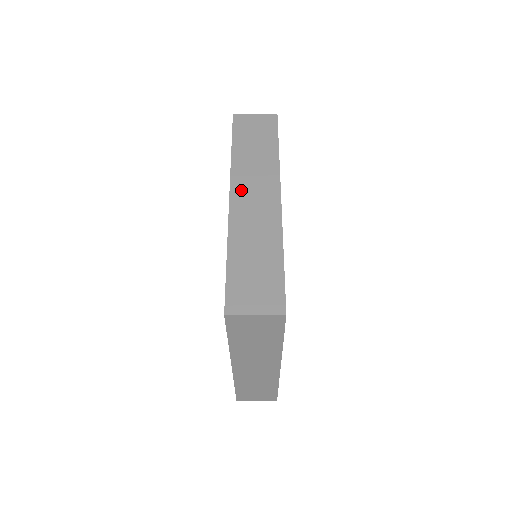
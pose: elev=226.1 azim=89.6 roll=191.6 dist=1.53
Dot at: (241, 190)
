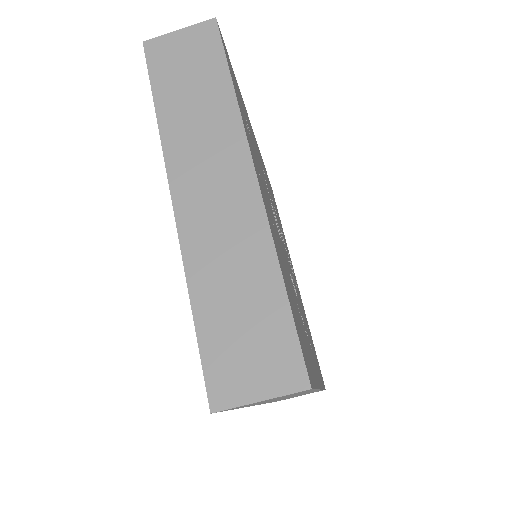
Dot at: occluded
